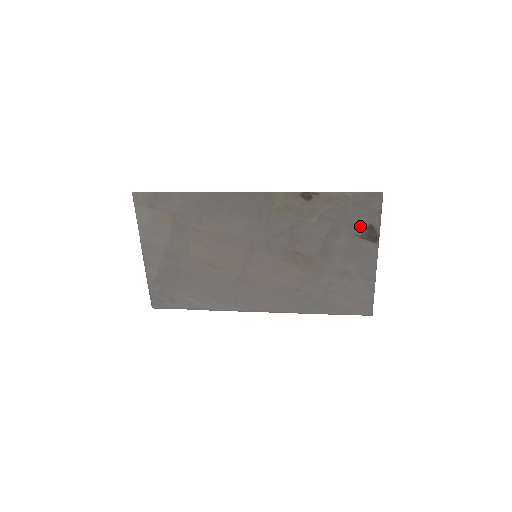
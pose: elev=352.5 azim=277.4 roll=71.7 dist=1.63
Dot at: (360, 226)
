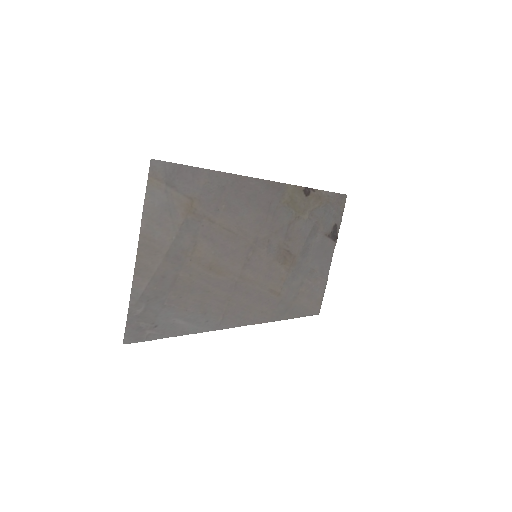
Dot at: (330, 225)
